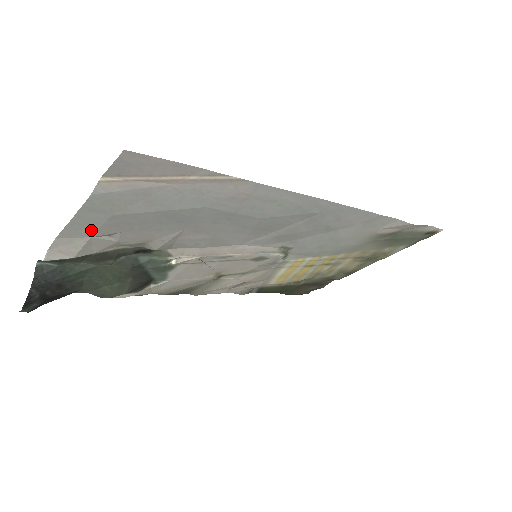
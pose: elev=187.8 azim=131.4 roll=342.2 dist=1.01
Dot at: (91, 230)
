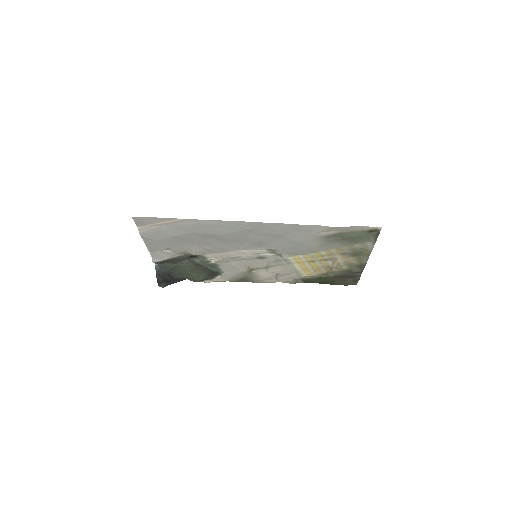
Dot at: (156, 248)
